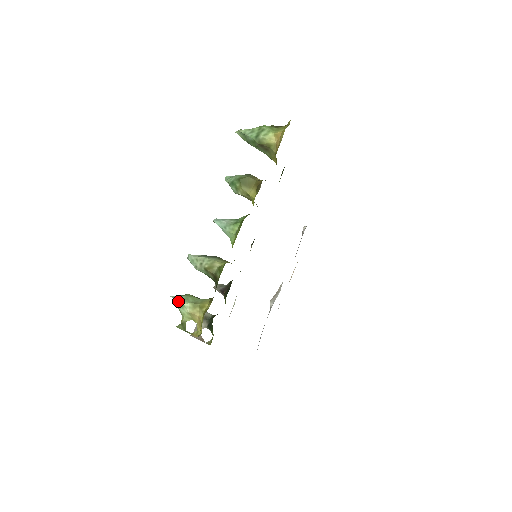
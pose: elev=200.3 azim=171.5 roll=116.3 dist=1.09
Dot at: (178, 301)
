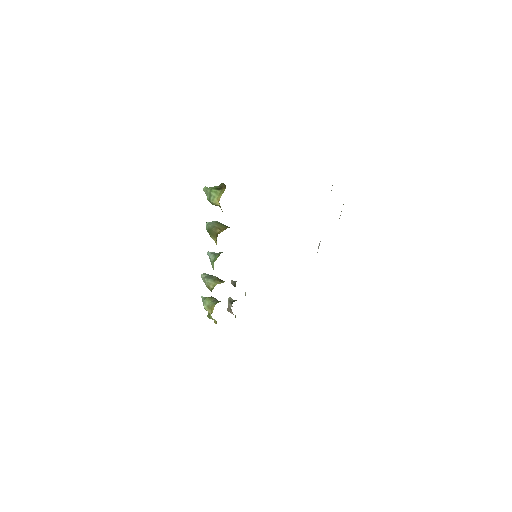
Dot at: occluded
